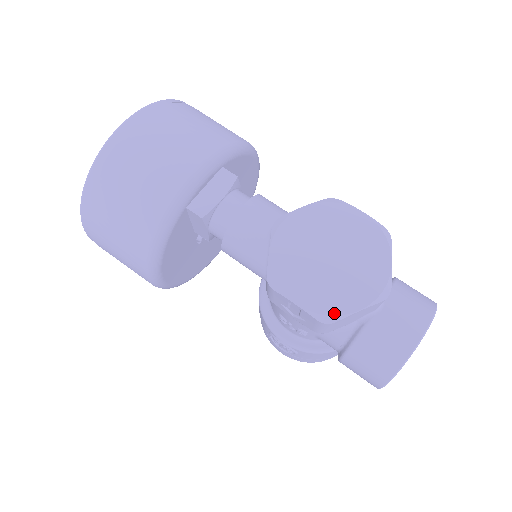
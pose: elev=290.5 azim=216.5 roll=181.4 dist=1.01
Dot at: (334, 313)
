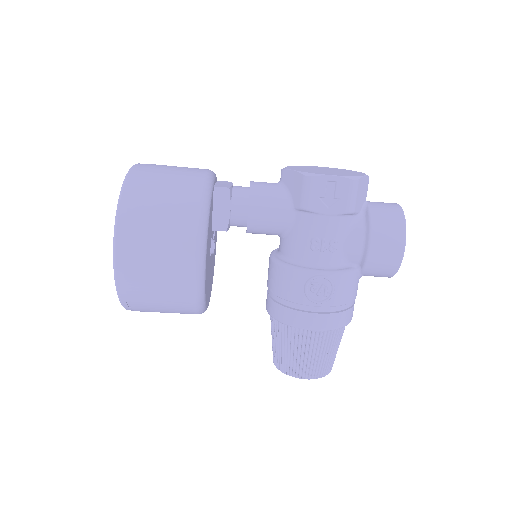
Dot at: (355, 176)
